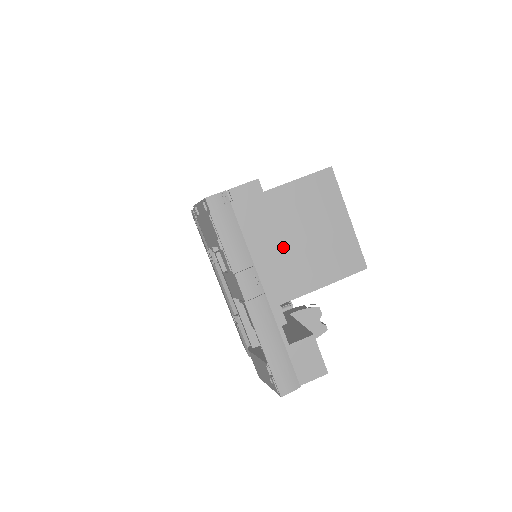
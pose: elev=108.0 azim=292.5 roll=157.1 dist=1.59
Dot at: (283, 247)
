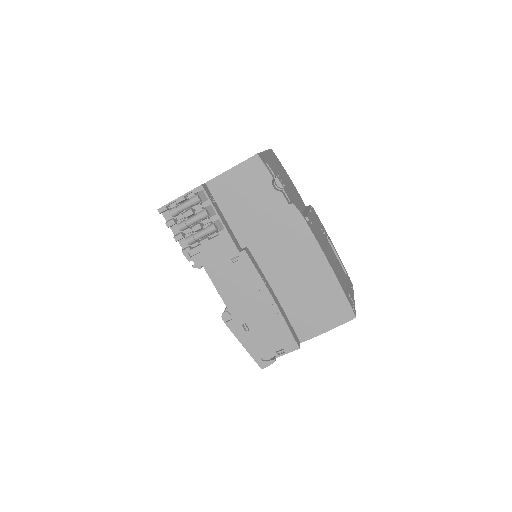
Dot at: occluded
